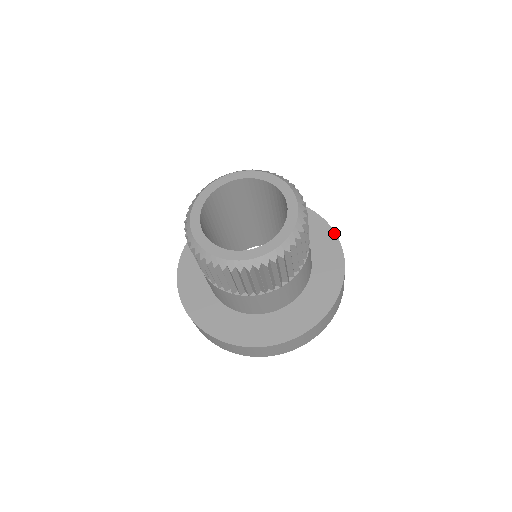
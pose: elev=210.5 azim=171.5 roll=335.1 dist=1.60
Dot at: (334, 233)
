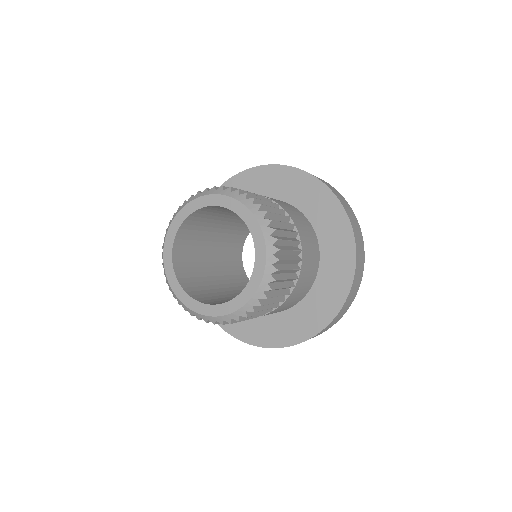
Dot at: (324, 185)
